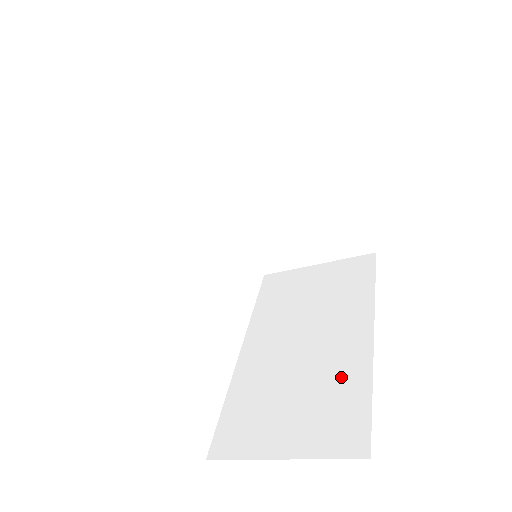
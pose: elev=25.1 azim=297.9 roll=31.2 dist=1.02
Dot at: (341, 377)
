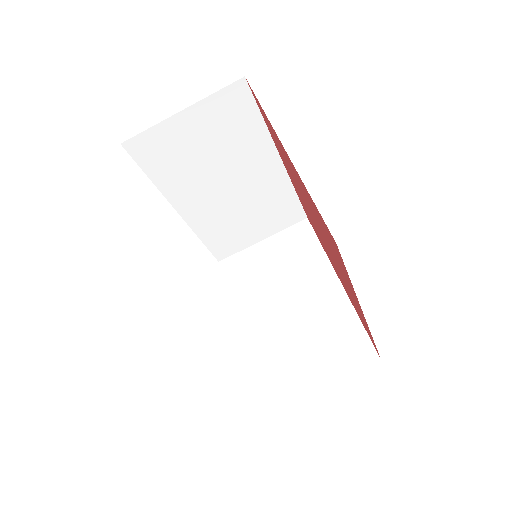
Dot at: occluded
